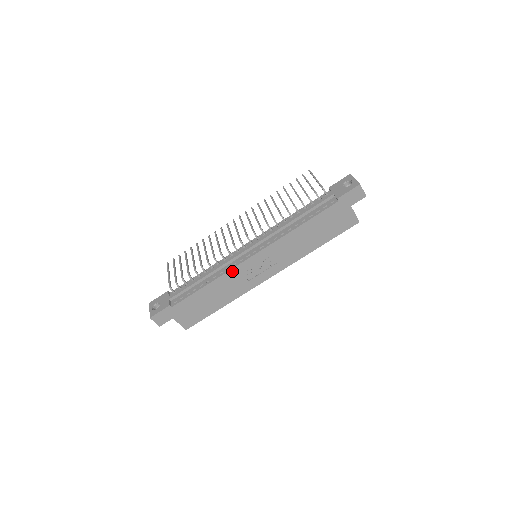
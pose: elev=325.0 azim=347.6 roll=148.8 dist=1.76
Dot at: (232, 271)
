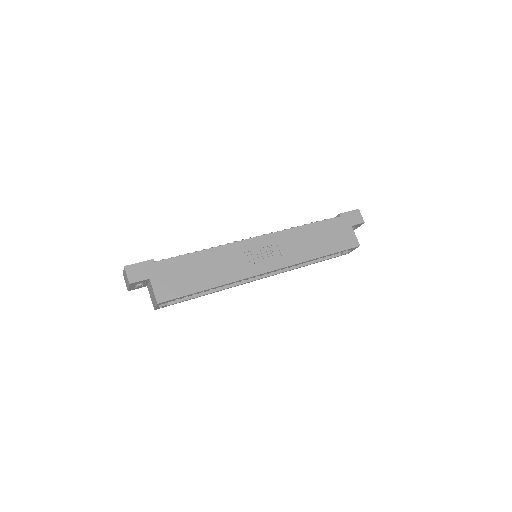
Dot at: (232, 246)
